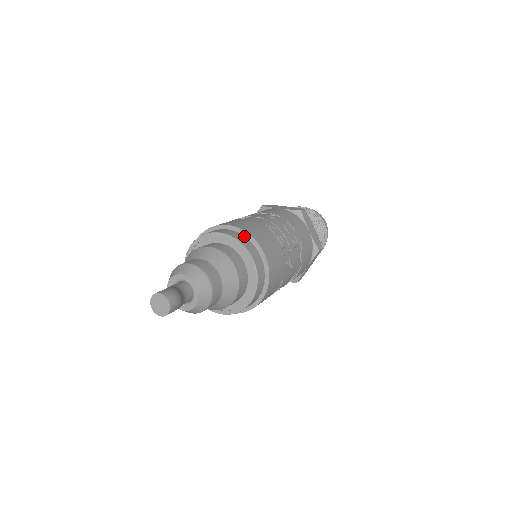
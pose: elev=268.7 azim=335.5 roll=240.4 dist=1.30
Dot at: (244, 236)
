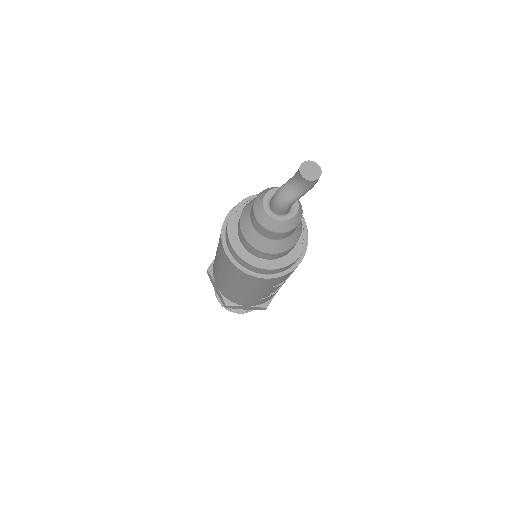
Dot at: occluded
